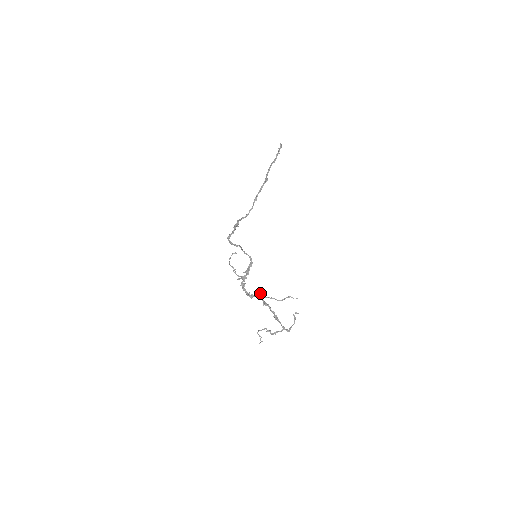
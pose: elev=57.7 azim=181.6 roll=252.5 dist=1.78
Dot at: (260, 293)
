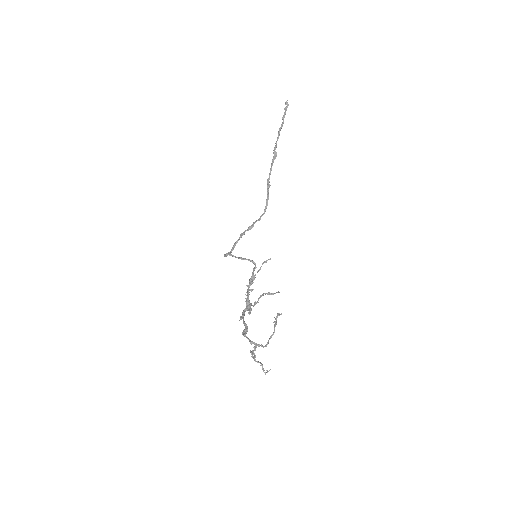
Dot at: (250, 303)
